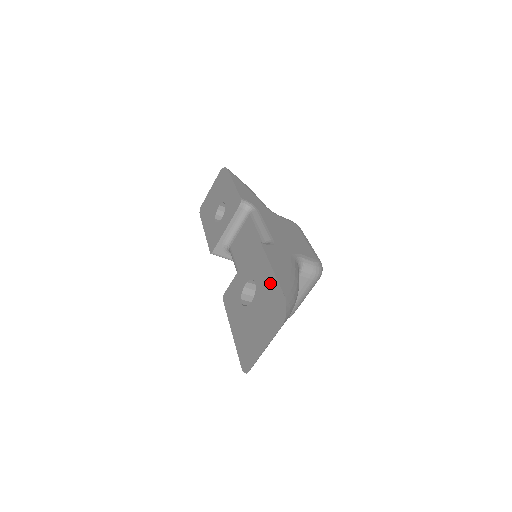
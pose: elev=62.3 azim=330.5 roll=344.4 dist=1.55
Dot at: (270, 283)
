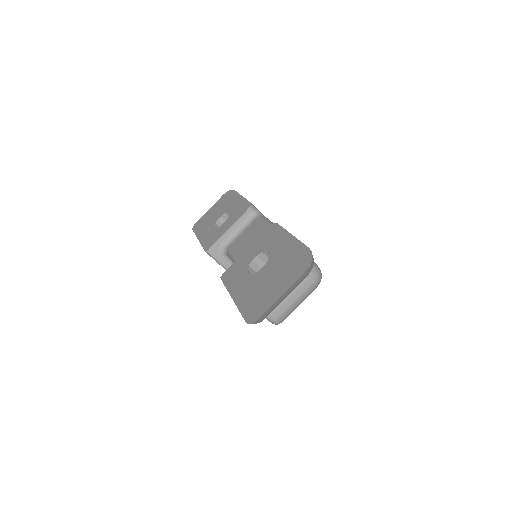
Dot at: (290, 245)
